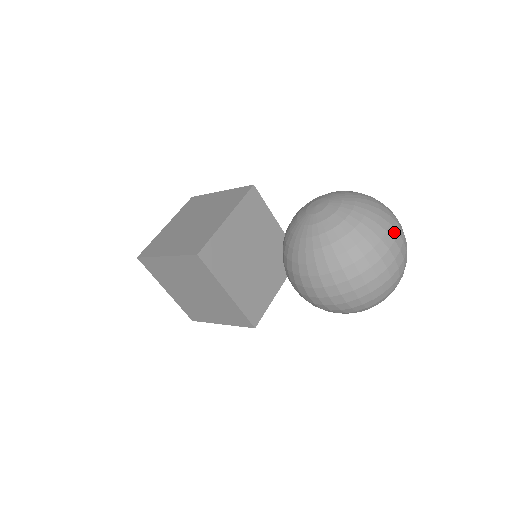
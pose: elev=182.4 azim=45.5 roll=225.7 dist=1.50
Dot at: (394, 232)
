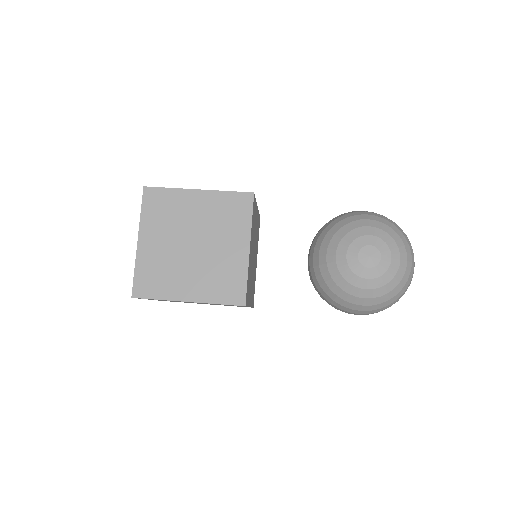
Dot at: occluded
